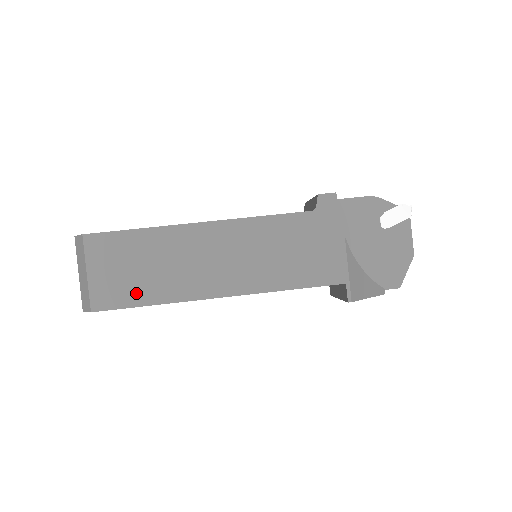
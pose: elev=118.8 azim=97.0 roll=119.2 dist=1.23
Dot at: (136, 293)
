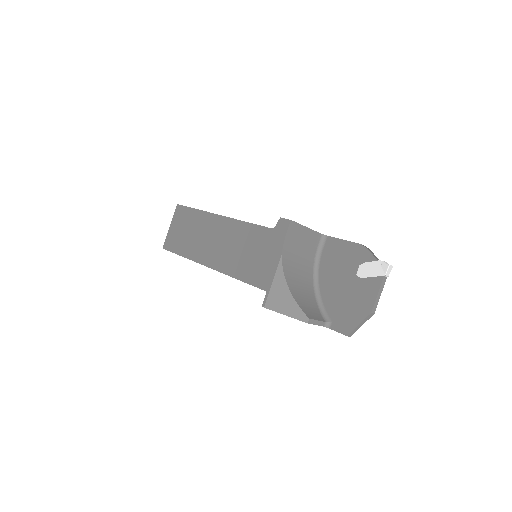
Dot at: (180, 246)
